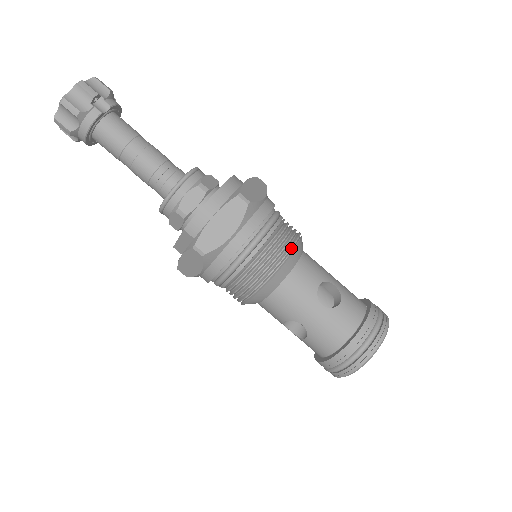
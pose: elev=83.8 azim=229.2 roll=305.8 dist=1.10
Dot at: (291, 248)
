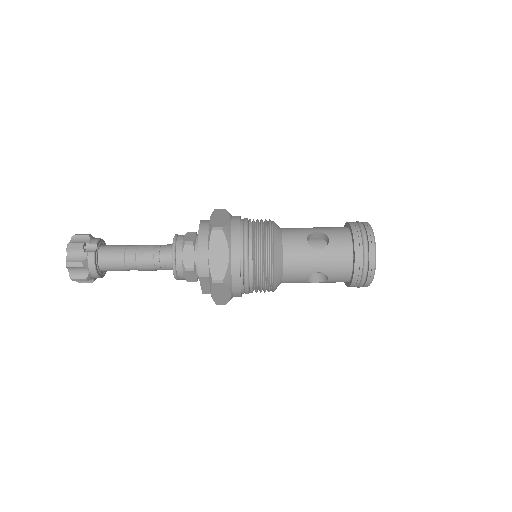
Dot at: (270, 233)
